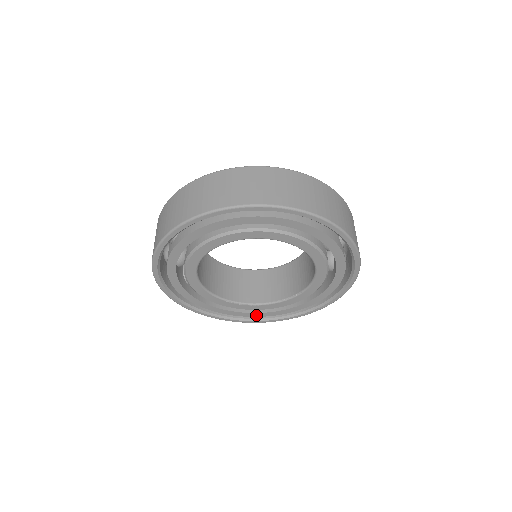
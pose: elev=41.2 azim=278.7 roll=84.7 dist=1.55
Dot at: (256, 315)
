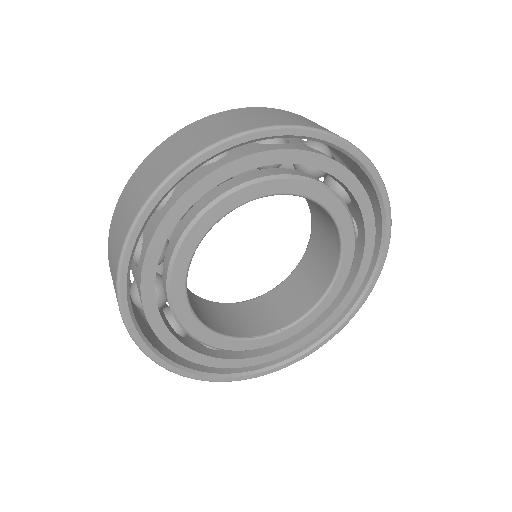
Dot at: (199, 360)
